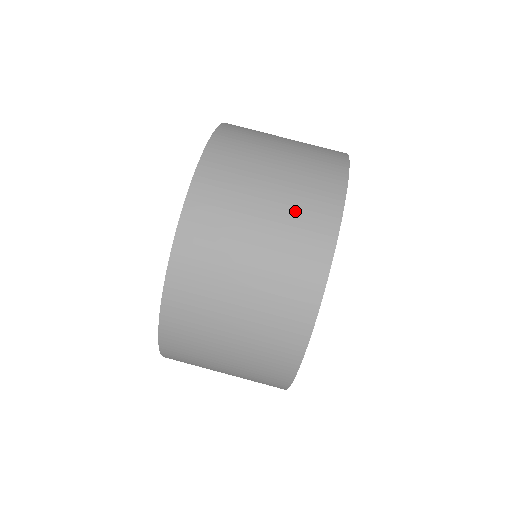
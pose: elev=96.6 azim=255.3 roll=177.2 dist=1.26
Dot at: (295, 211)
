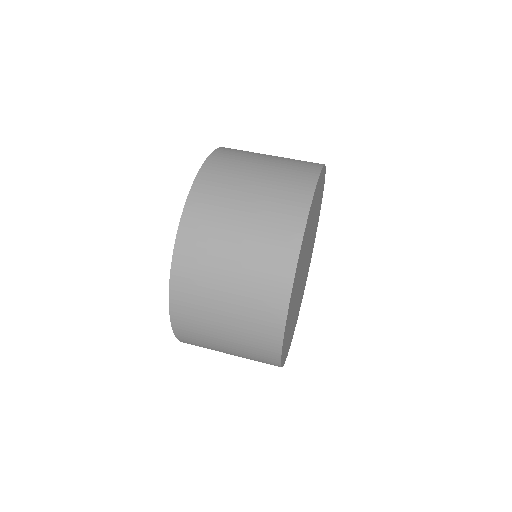
Dot at: (282, 175)
